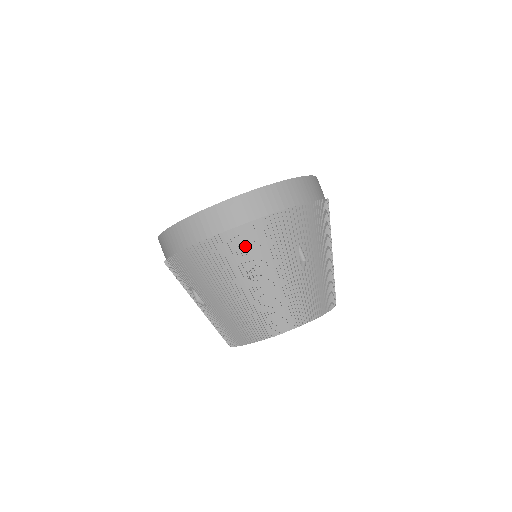
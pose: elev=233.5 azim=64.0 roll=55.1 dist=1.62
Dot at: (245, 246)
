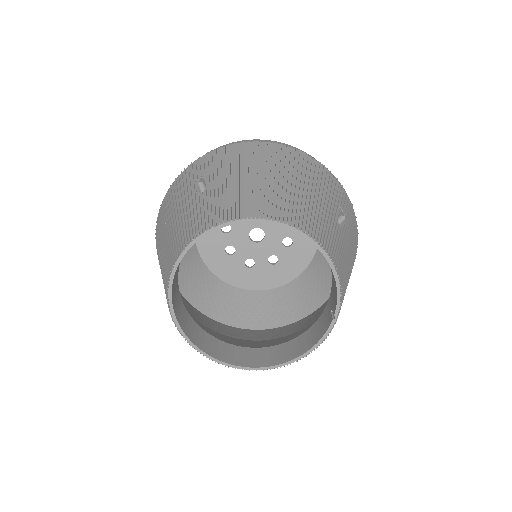
Dot at: occluded
